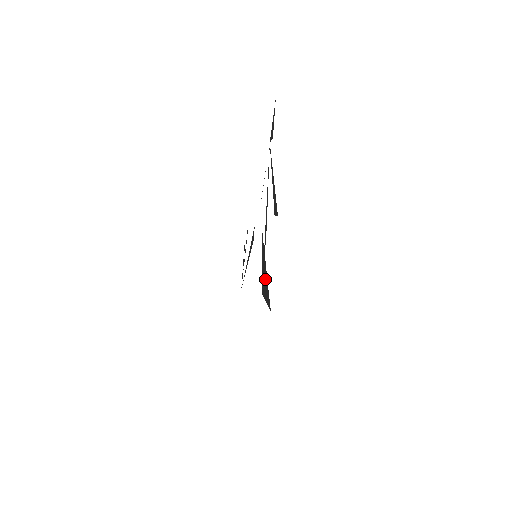
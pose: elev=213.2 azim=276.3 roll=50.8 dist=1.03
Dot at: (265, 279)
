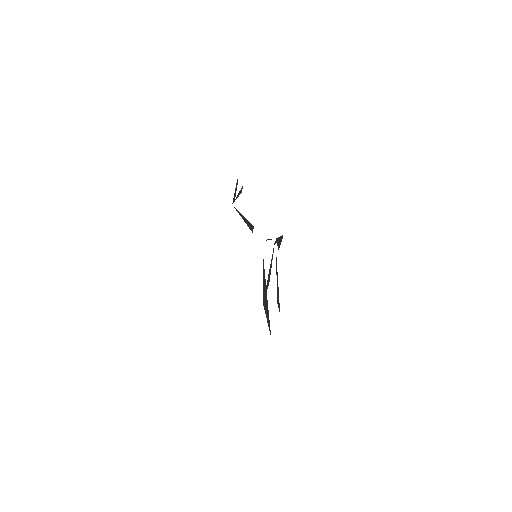
Dot at: (267, 307)
